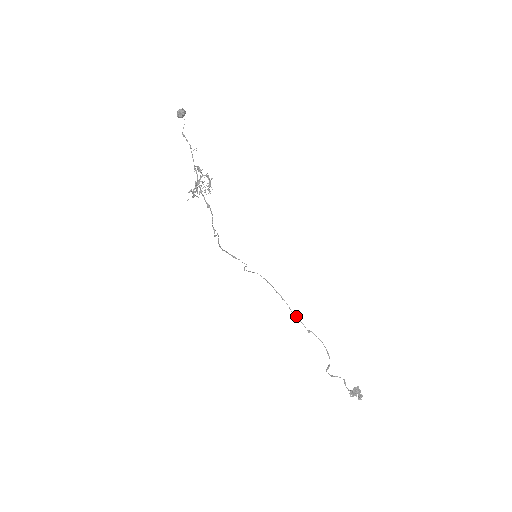
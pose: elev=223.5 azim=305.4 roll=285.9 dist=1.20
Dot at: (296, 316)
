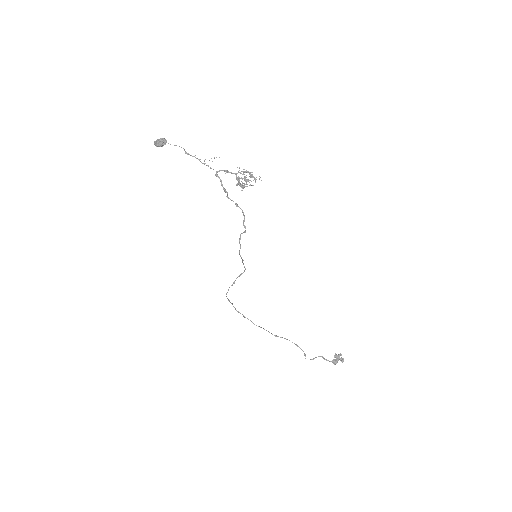
Dot at: (261, 327)
